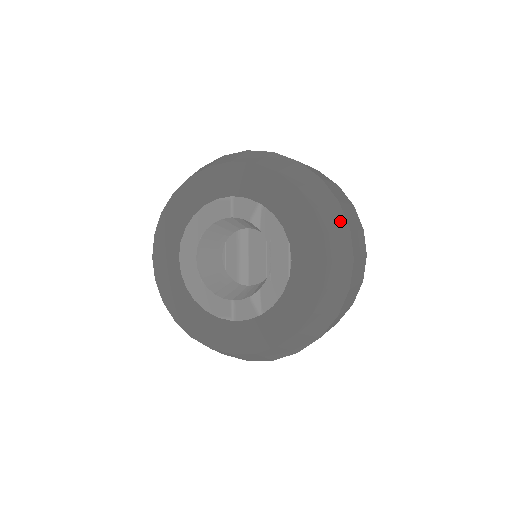
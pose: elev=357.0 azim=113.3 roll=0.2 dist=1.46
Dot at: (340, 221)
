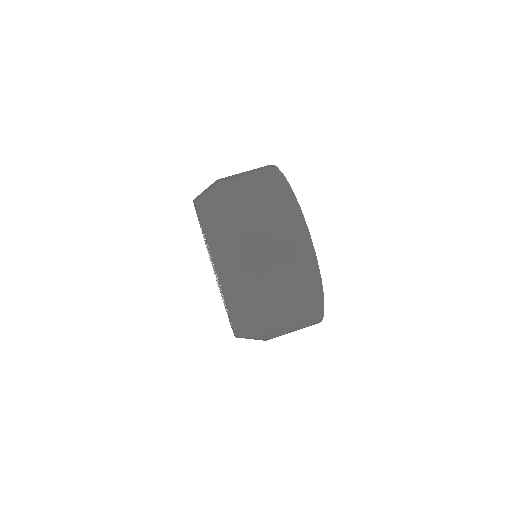
Dot at: (235, 245)
